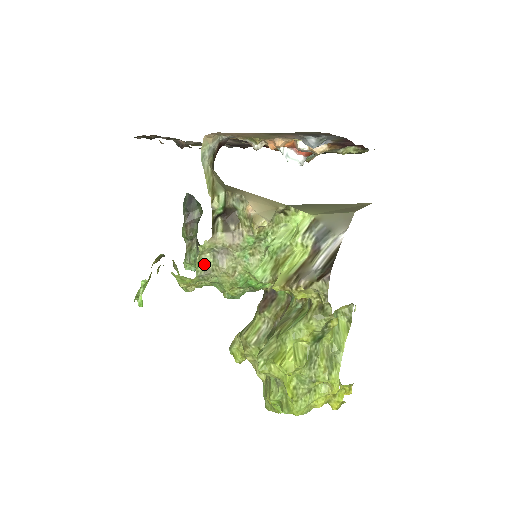
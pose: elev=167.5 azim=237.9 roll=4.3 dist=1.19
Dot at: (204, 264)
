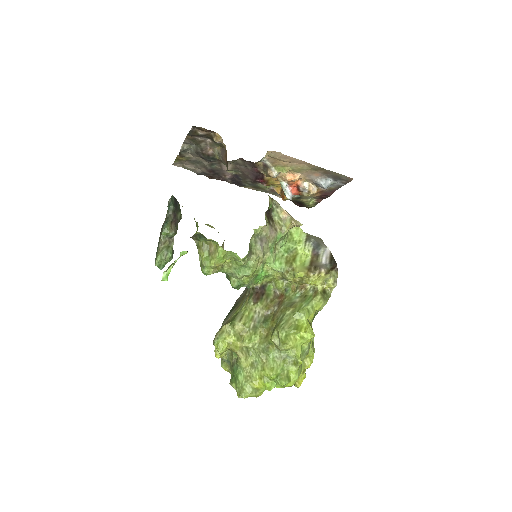
Dot at: (250, 246)
